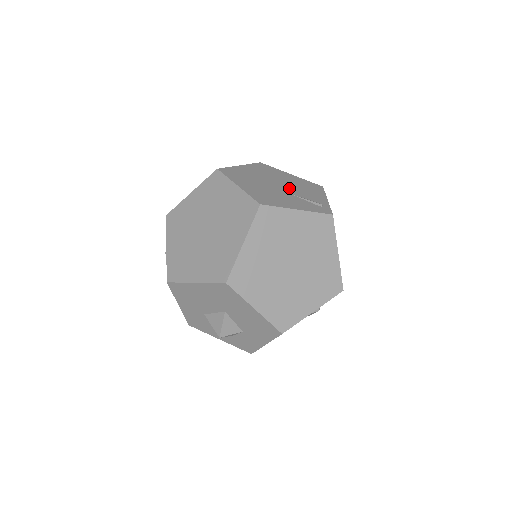
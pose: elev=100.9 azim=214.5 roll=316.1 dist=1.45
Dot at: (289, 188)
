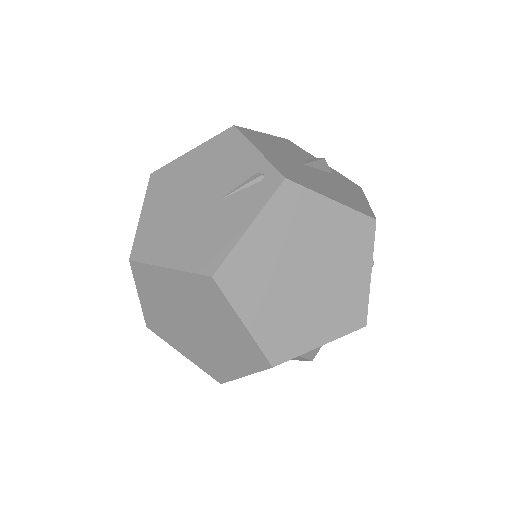
Dot at: (210, 188)
